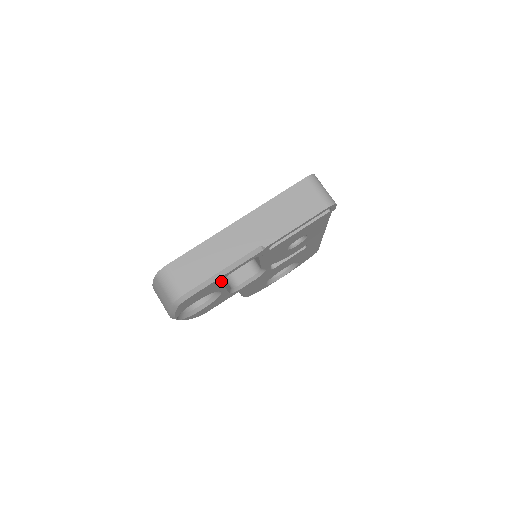
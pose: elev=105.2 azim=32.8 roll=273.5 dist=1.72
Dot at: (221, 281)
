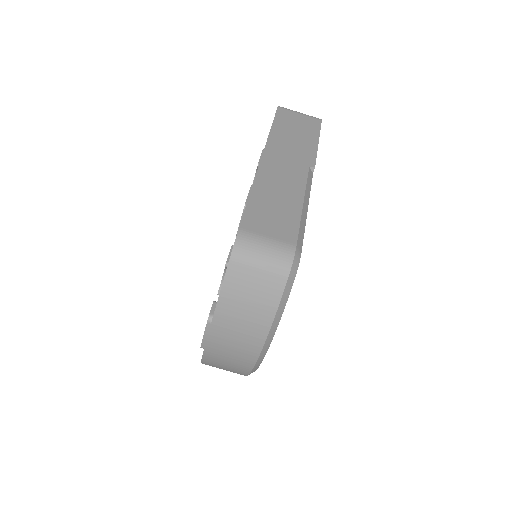
Dot at: occluded
